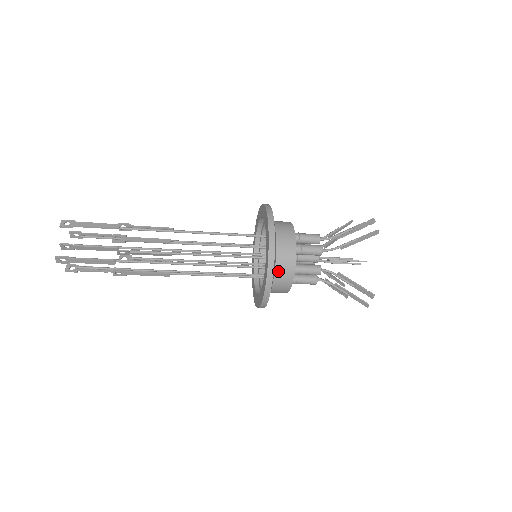
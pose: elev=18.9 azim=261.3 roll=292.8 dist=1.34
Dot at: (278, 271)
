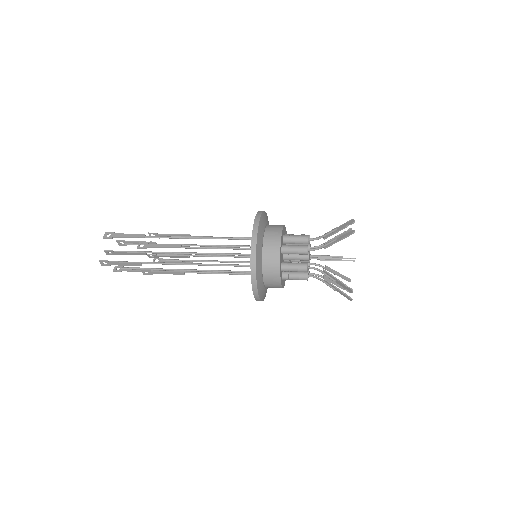
Dot at: (265, 269)
